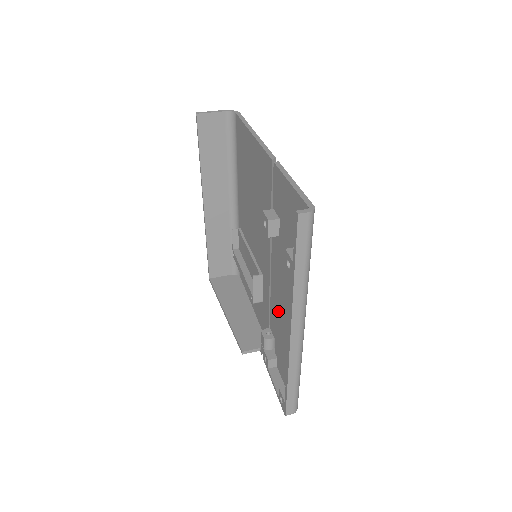
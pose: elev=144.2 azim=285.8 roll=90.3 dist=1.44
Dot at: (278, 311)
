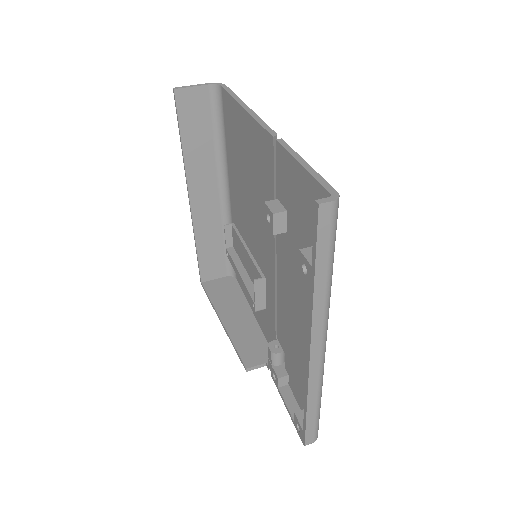
Dot at: (288, 322)
